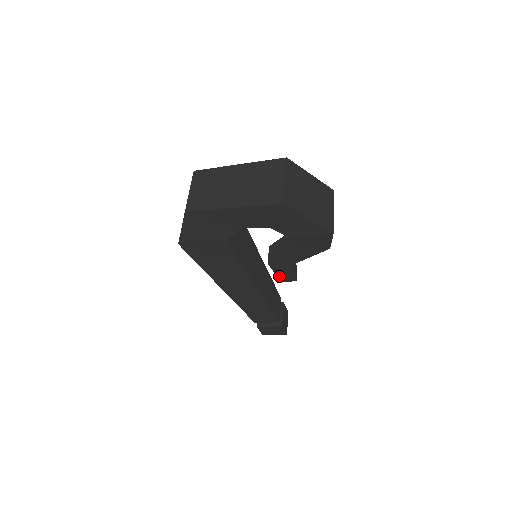
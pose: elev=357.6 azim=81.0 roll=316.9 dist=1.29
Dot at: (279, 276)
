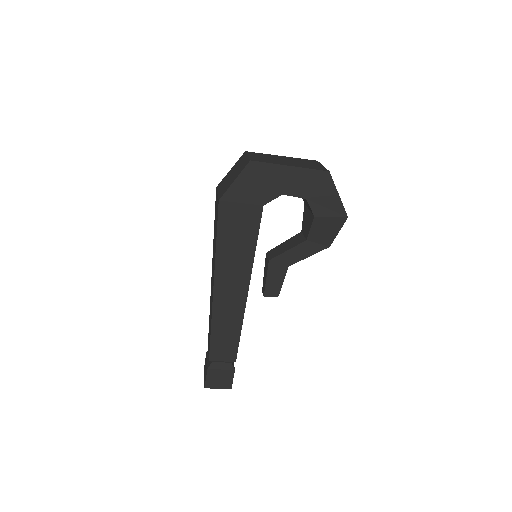
Dot at: (267, 285)
